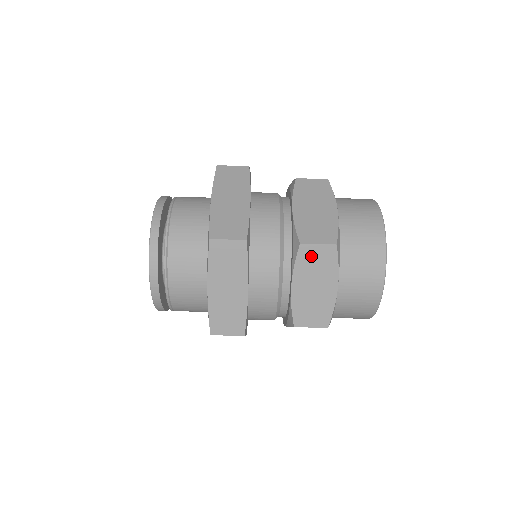
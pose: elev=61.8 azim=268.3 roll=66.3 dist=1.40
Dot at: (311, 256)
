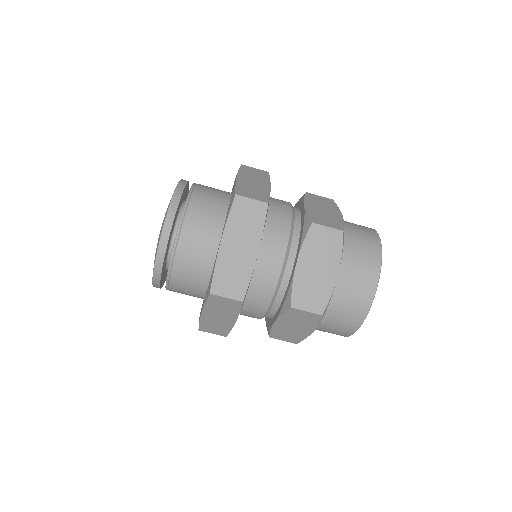
Dot at: (298, 315)
